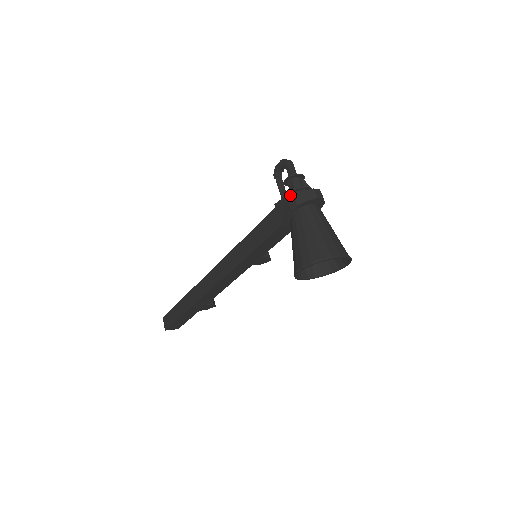
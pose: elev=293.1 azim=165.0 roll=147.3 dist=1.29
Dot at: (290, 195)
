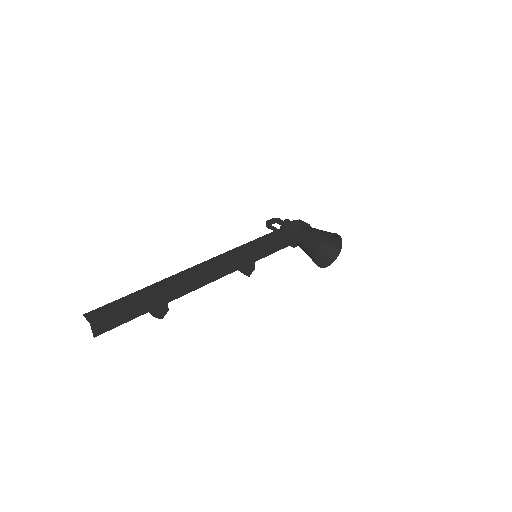
Dot at: (298, 220)
